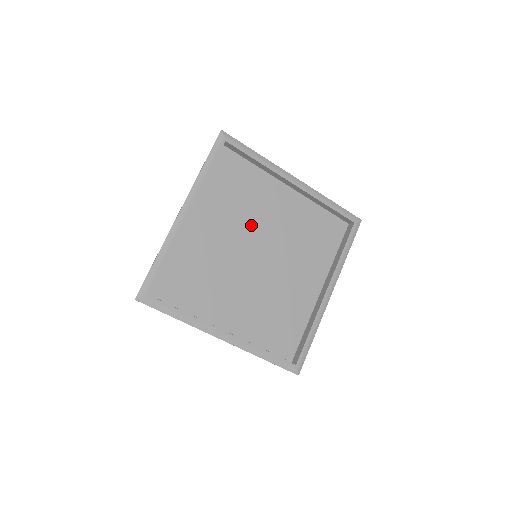
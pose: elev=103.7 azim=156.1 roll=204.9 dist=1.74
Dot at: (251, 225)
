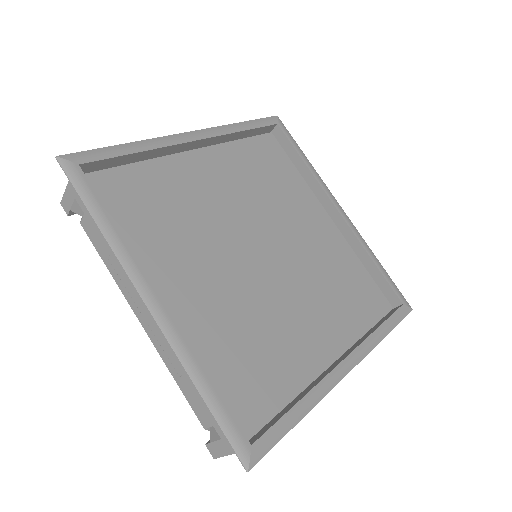
Dot at: (217, 230)
